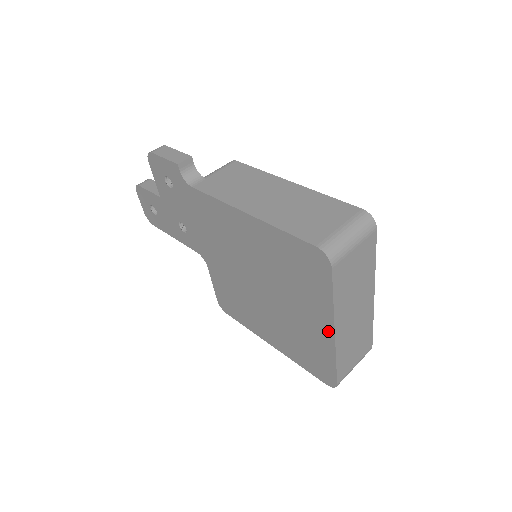
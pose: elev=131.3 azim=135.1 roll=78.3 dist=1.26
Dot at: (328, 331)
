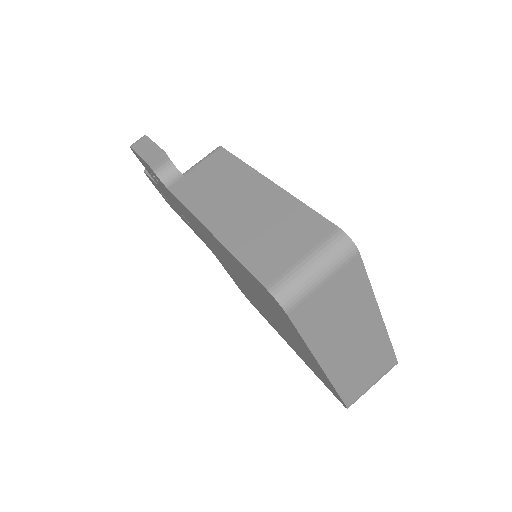
Dot at: (316, 363)
